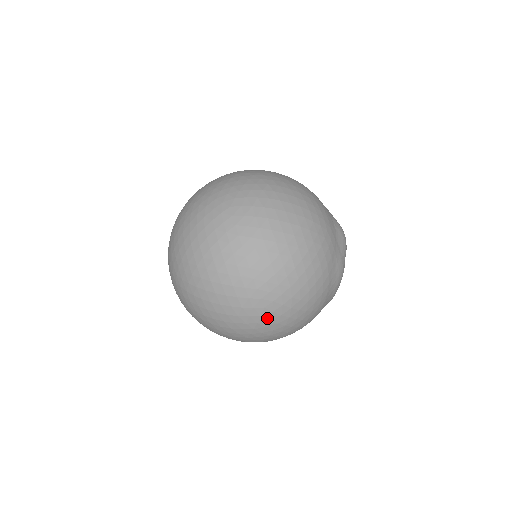
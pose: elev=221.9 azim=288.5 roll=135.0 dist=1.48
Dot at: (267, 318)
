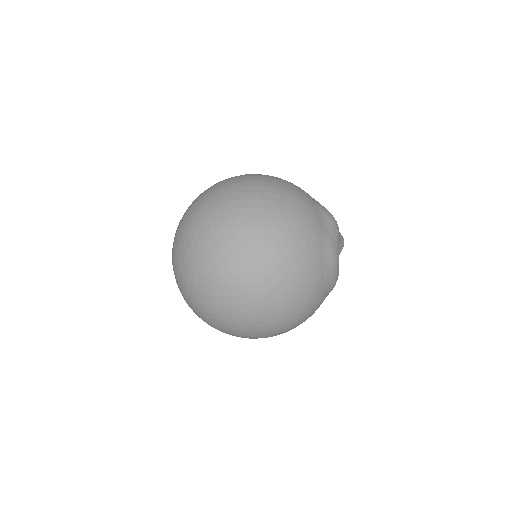
Dot at: (261, 303)
